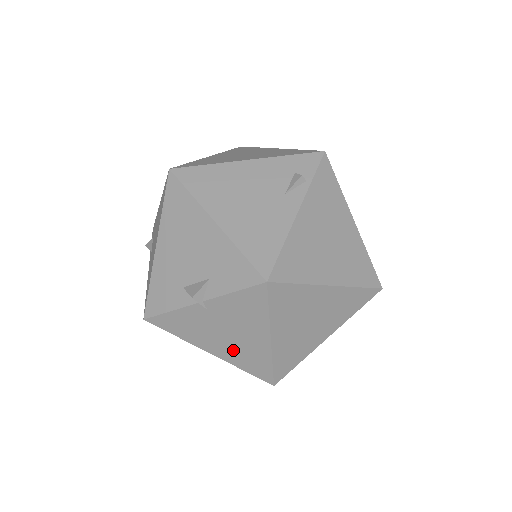
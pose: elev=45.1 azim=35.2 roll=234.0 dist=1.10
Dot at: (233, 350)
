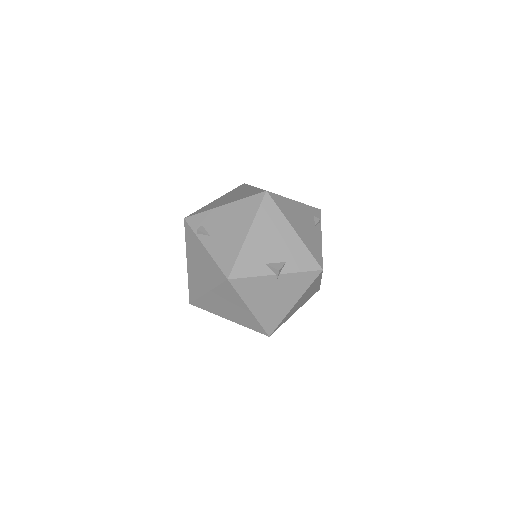
Dot at: (267, 309)
